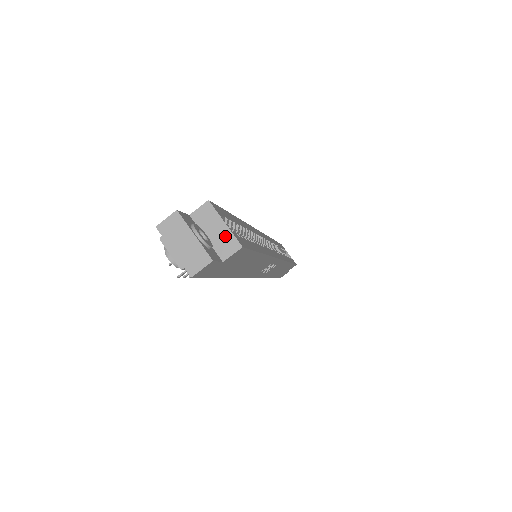
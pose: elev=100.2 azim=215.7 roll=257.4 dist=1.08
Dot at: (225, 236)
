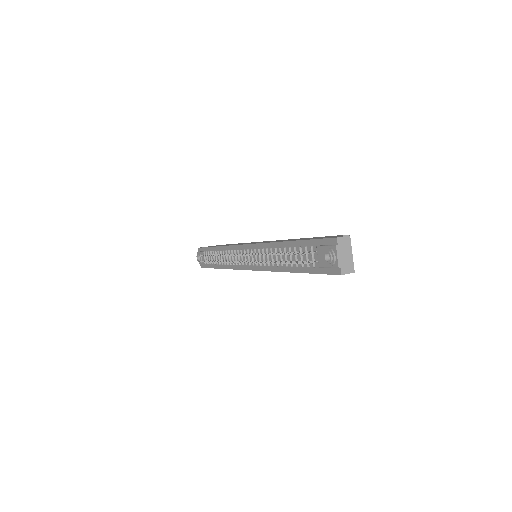
Dot at: occluded
